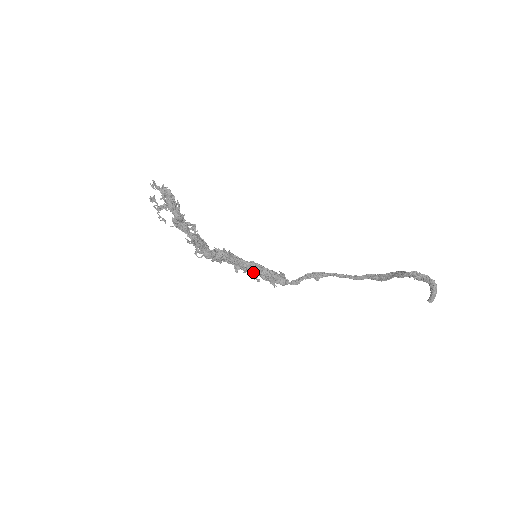
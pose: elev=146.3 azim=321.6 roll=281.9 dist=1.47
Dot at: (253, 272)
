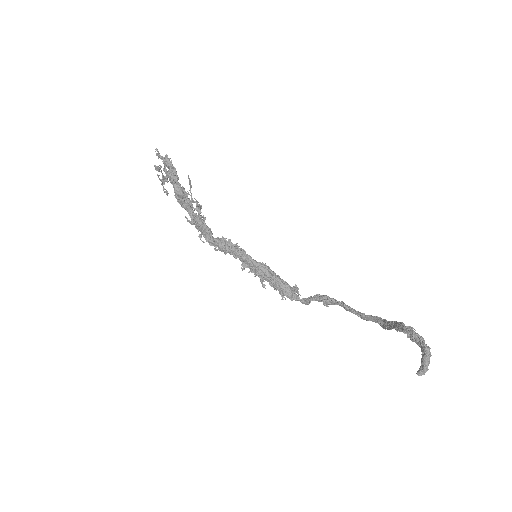
Dot at: (259, 275)
